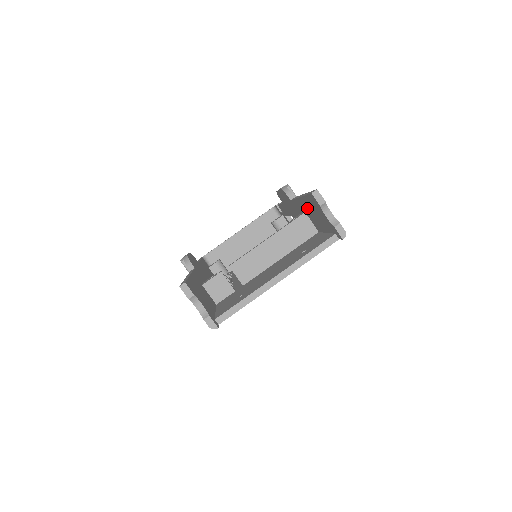
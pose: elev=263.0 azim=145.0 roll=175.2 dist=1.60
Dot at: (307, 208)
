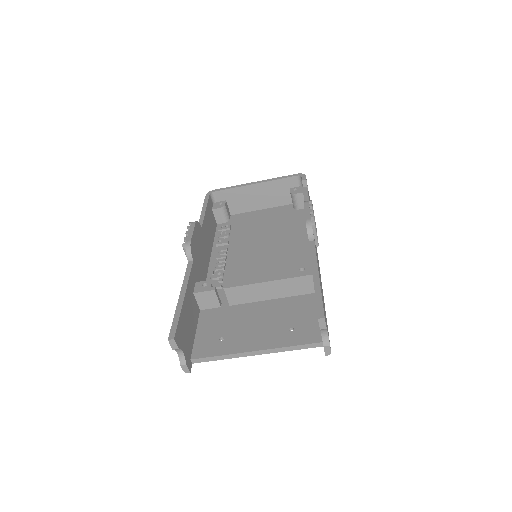
Dot at: occluded
